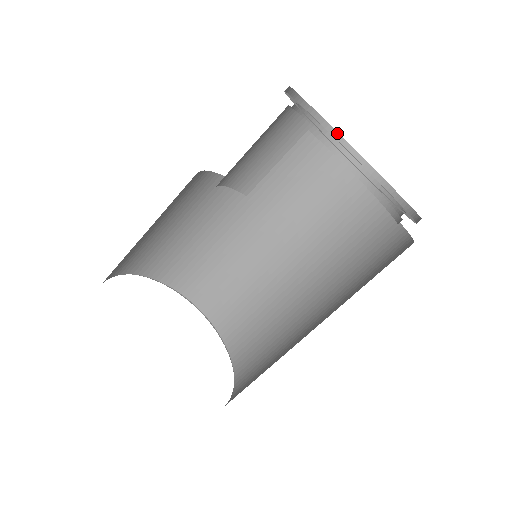
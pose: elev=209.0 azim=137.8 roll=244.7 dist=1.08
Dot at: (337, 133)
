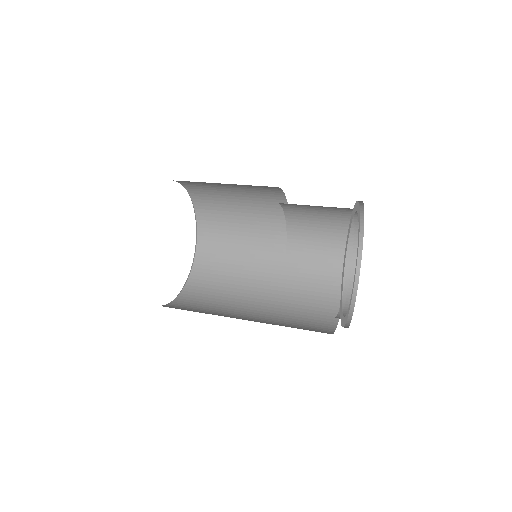
Dot at: occluded
